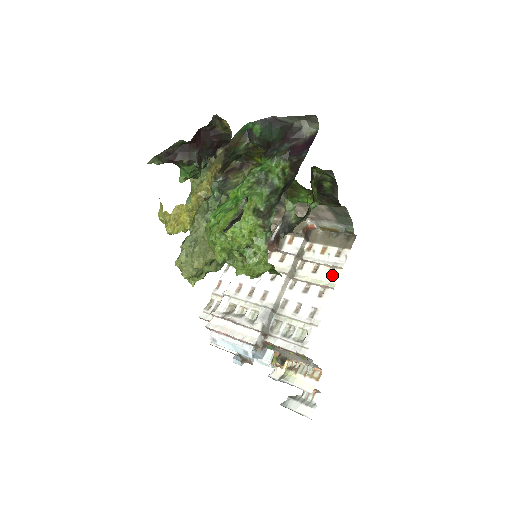
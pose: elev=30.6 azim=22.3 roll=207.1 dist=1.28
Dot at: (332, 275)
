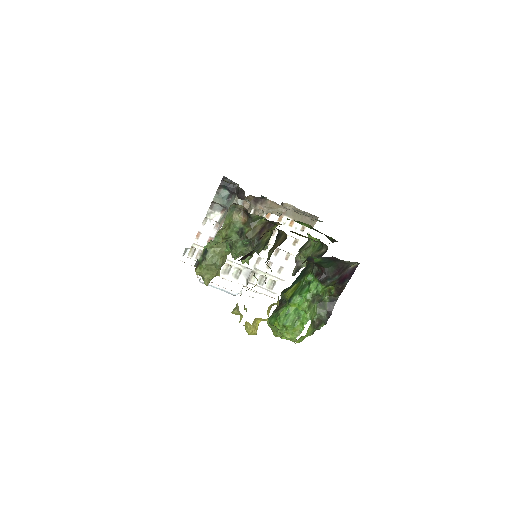
Dot at: (297, 245)
